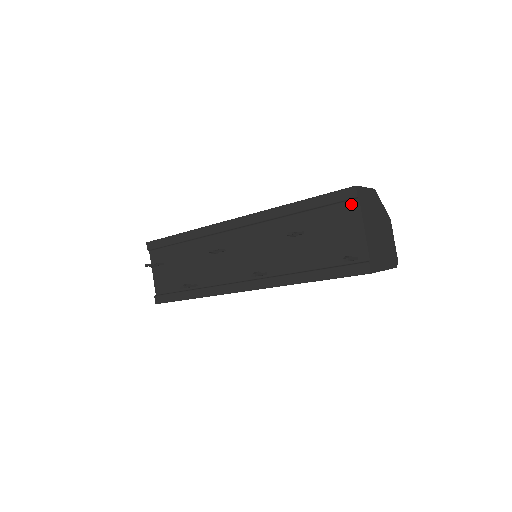
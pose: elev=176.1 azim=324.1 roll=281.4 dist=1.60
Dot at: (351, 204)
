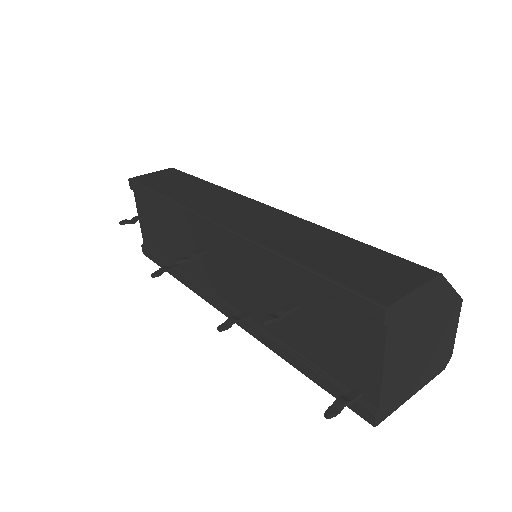
Dot at: (372, 324)
